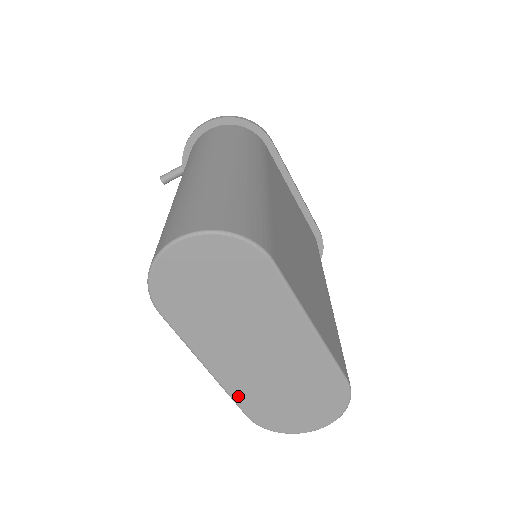
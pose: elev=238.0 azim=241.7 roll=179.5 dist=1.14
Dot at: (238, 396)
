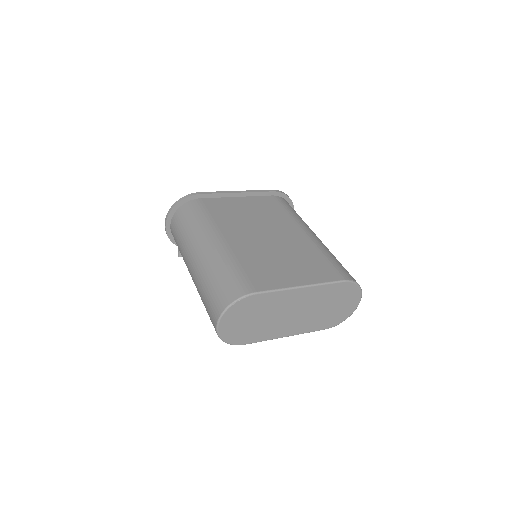
Dot at: (311, 329)
